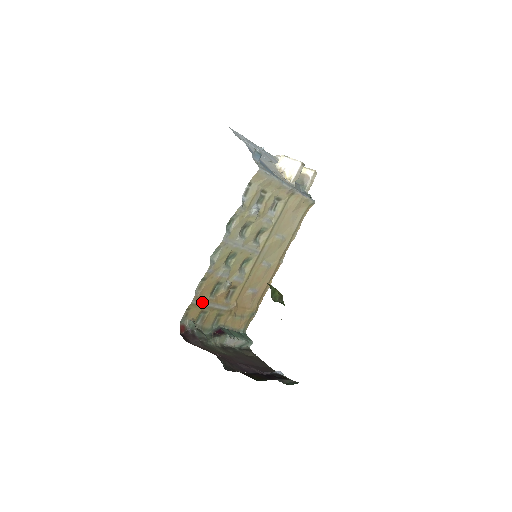
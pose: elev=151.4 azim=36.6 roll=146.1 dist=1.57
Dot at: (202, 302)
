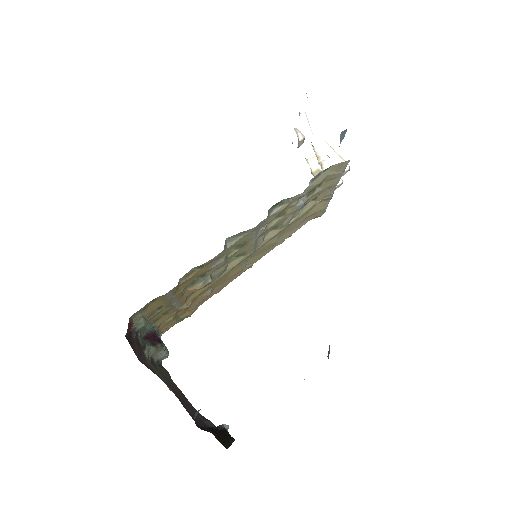
Dot at: (172, 295)
